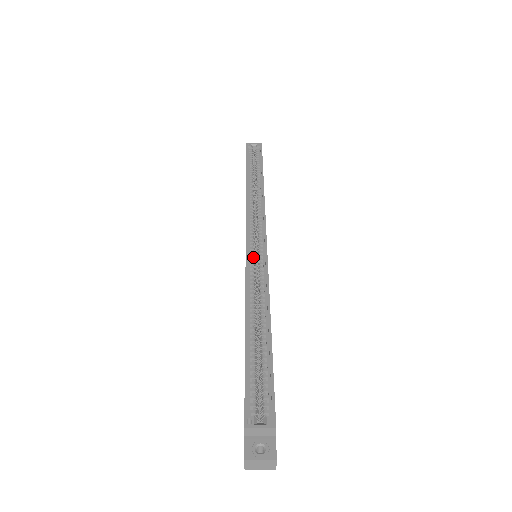
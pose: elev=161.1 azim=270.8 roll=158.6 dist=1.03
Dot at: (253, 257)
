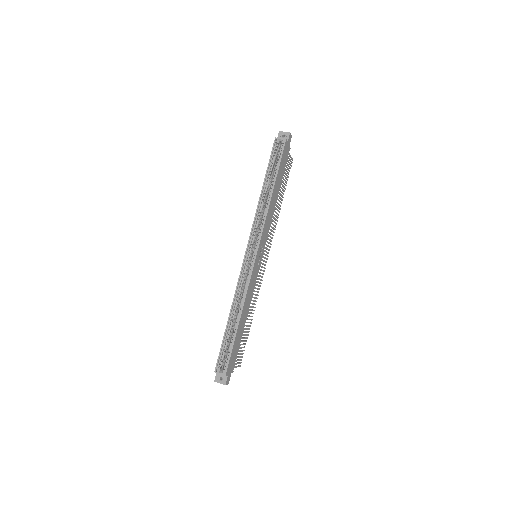
Dot at: (245, 270)
